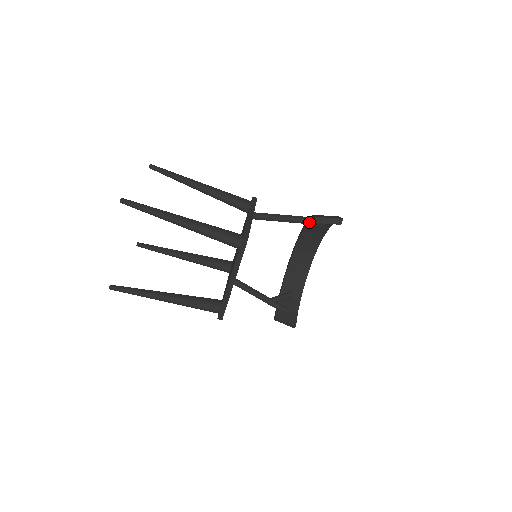
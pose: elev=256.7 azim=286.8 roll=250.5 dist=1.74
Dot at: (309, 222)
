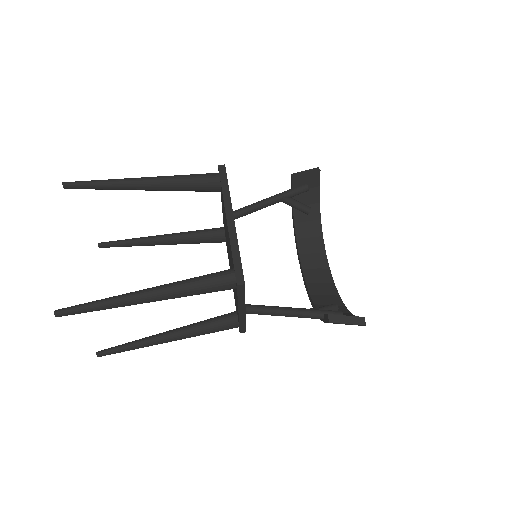
Dot at: (290, 191)
